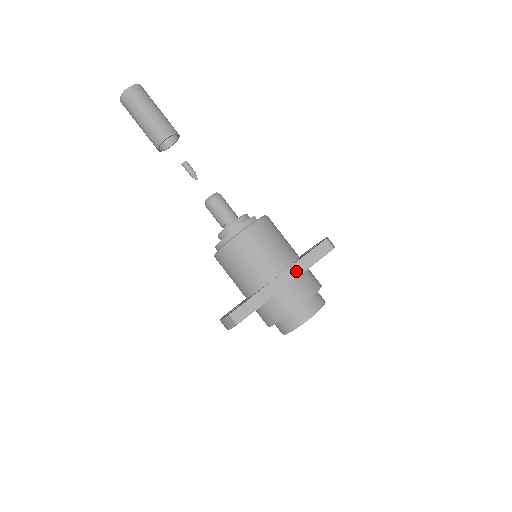
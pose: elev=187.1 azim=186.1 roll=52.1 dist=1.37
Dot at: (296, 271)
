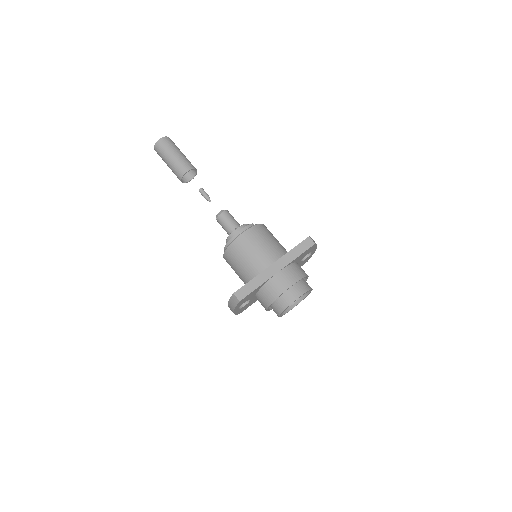
Dot at: (285, 261)
